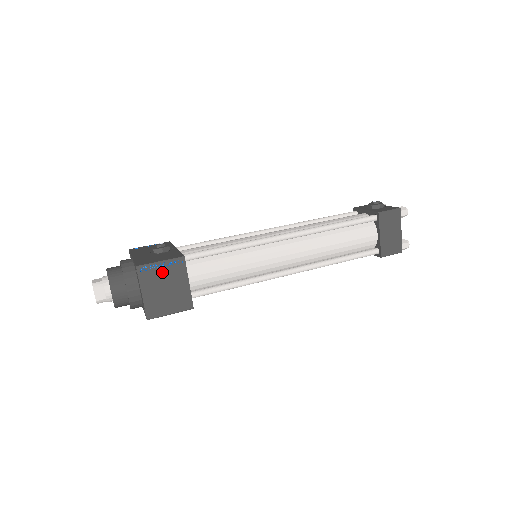
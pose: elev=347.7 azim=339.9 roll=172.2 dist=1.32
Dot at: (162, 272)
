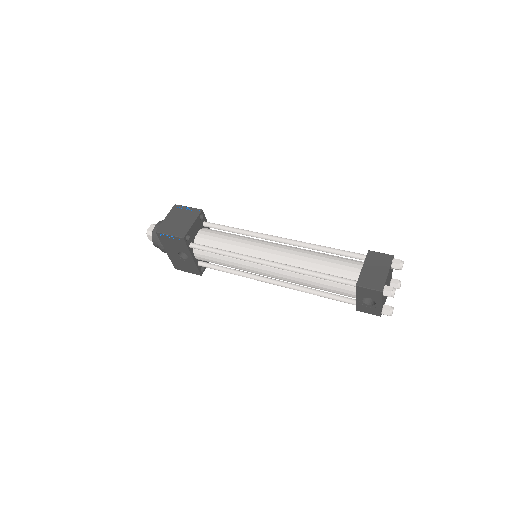
Dot at: (185, 212)
